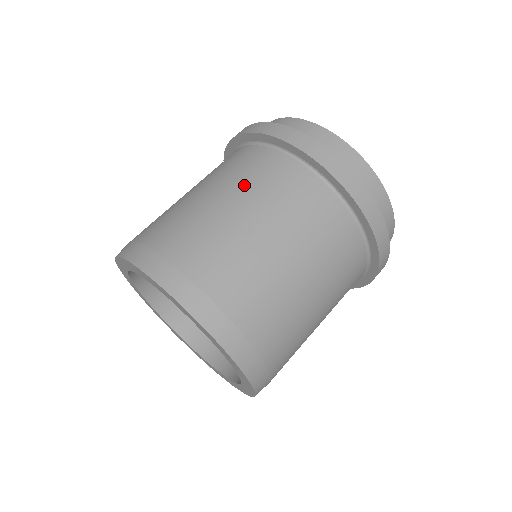
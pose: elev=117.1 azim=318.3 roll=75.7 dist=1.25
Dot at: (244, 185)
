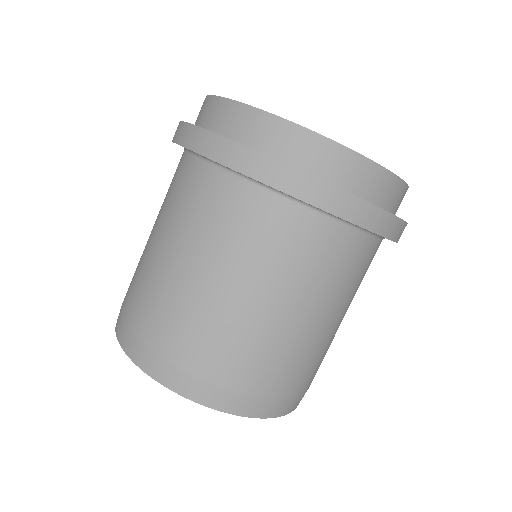
Dot at: (240, 257)
